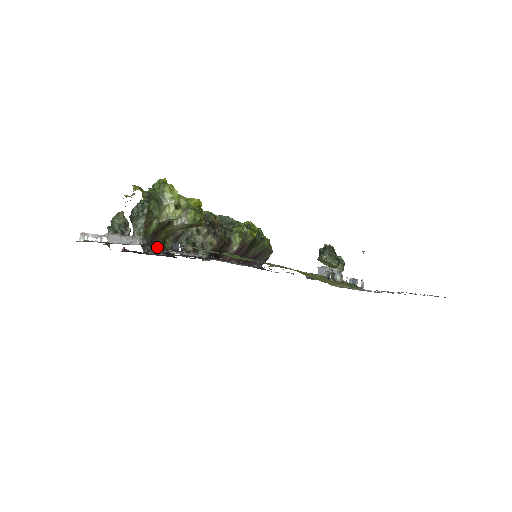
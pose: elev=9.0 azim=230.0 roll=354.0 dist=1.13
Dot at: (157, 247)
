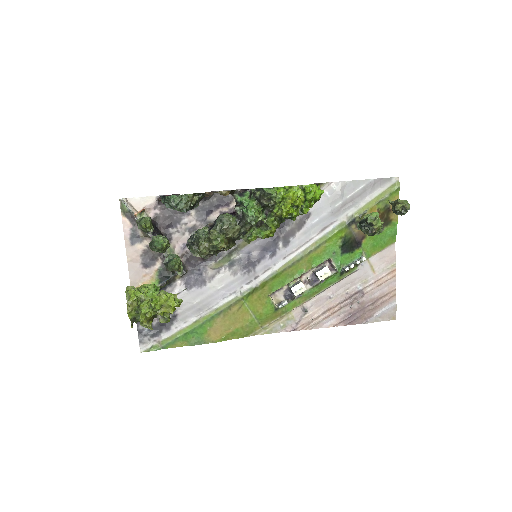
Dot at: occluded
